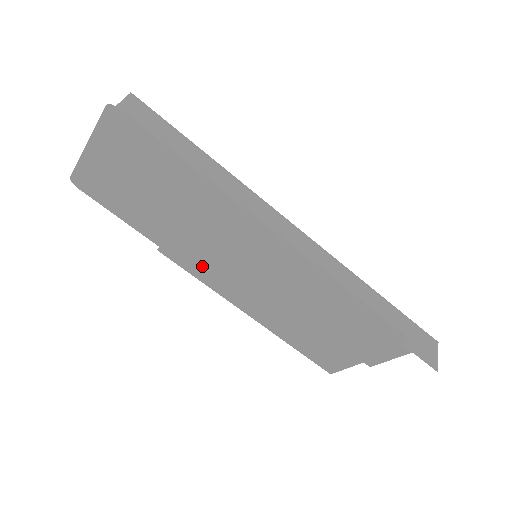
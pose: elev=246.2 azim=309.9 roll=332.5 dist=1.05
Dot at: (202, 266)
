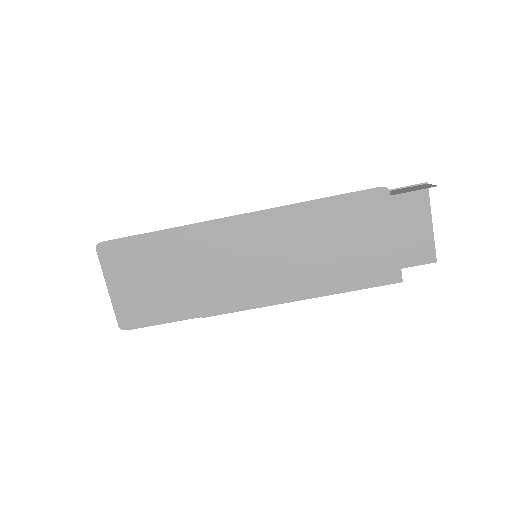
Dot at: (233, 295)
